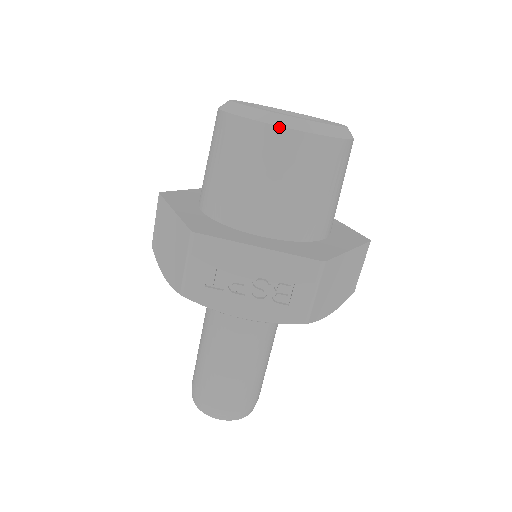
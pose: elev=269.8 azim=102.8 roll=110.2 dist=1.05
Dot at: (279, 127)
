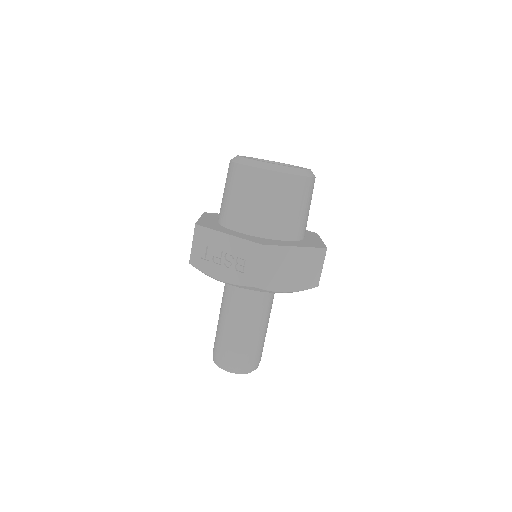
Dot at: (248, 166)
